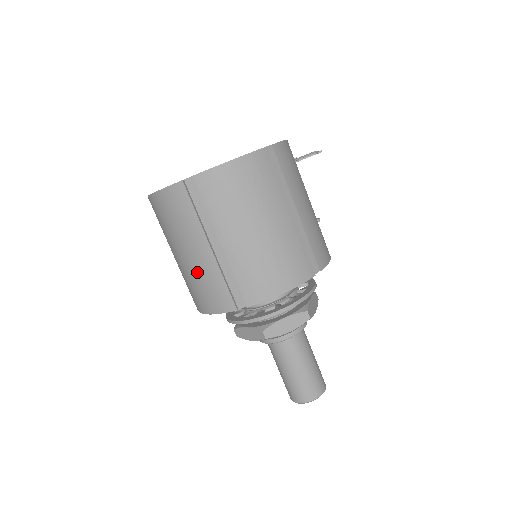
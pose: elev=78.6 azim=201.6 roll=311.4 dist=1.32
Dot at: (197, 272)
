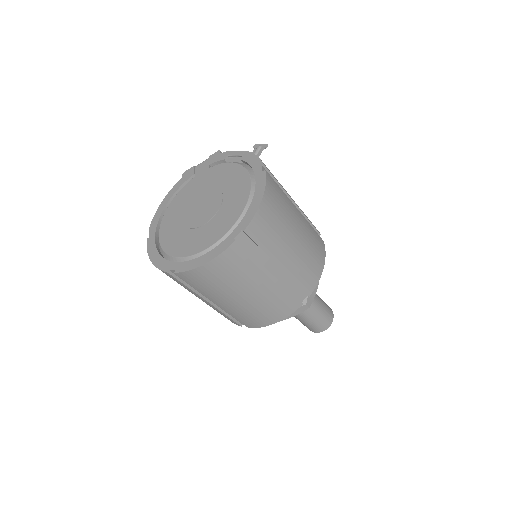
Dot at: (262, 301)
